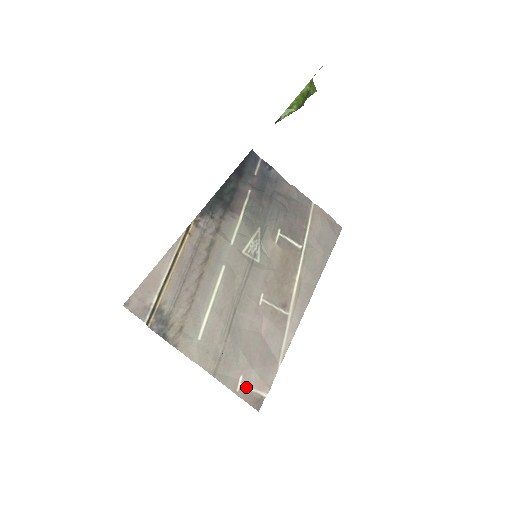
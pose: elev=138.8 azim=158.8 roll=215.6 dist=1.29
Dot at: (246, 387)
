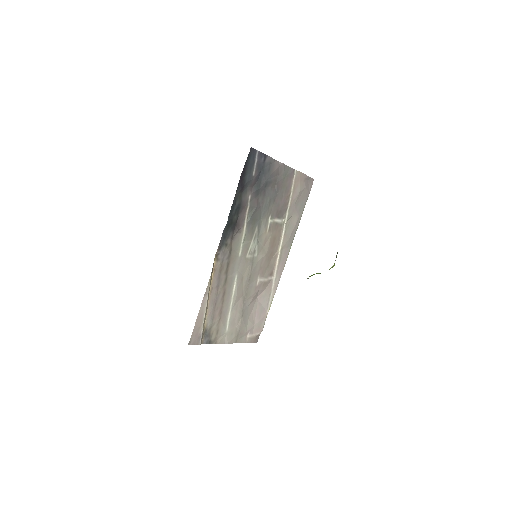
Dot at: (251, 336)
